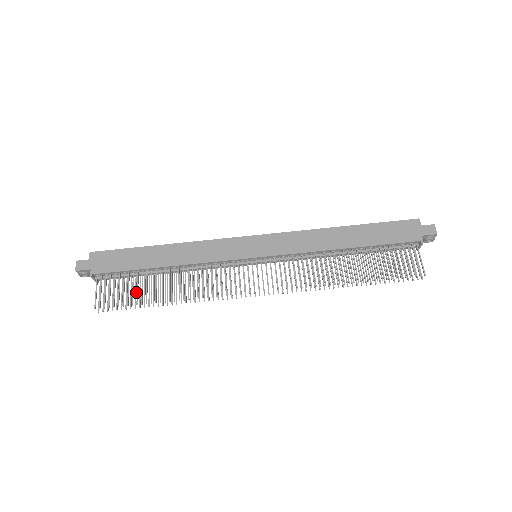
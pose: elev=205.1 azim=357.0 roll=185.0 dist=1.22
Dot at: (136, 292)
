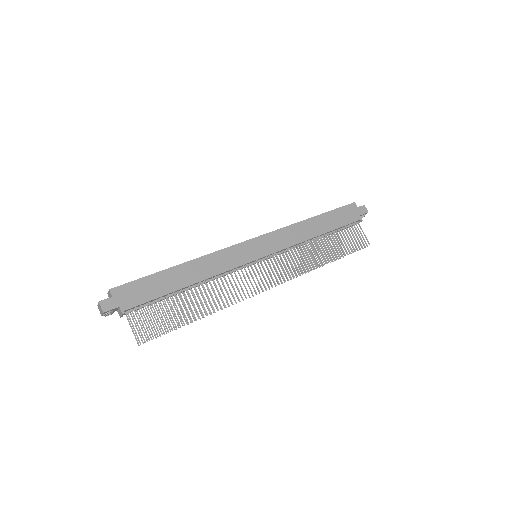
Dot at: (166, 316)
